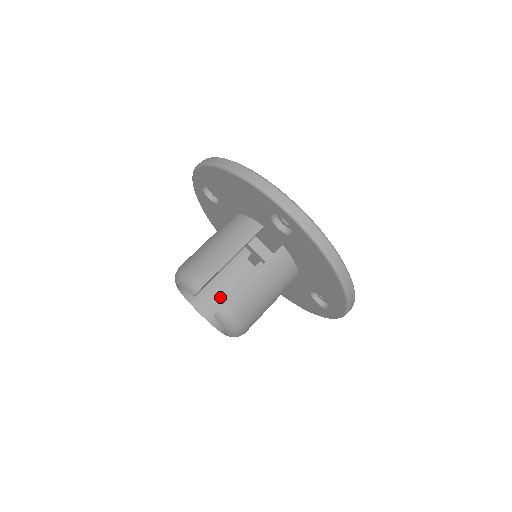
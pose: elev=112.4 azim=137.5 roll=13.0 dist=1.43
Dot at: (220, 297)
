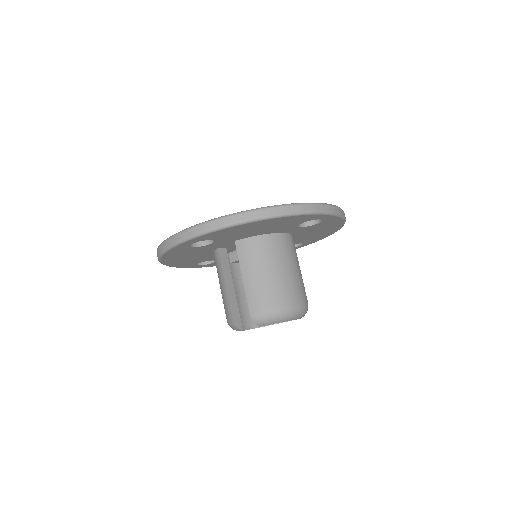
Dot at: occluded
